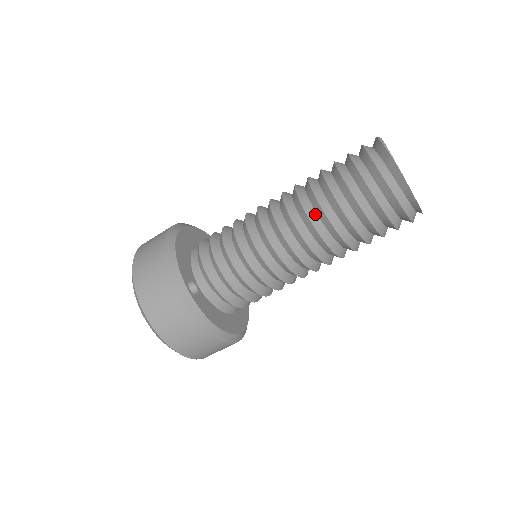
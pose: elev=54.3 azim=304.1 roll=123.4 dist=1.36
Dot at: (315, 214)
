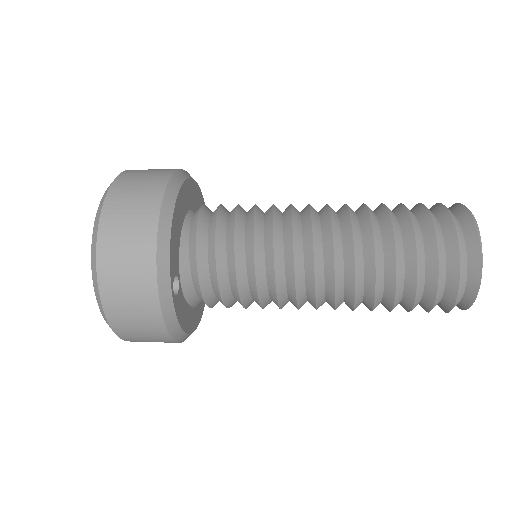
Dot at: (362, 270)
